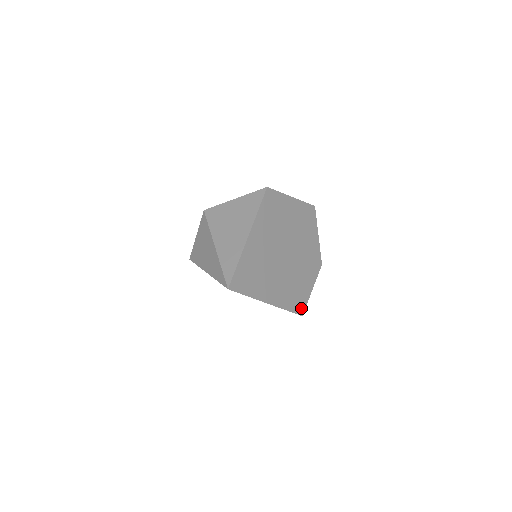
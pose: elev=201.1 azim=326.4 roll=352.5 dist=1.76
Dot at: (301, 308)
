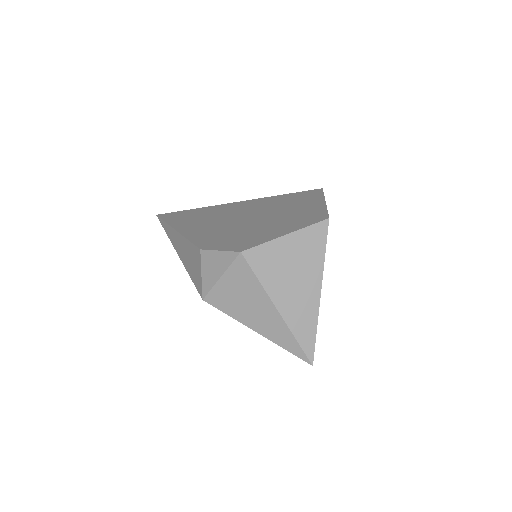
Dot at: occluded
